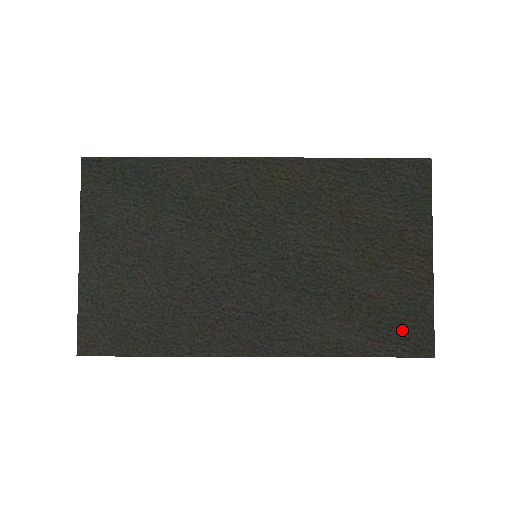
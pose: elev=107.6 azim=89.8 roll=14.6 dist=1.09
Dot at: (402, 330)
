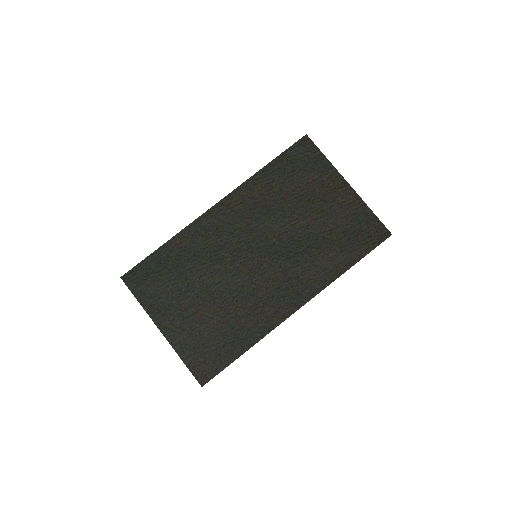
Dot at: (364, 234)
